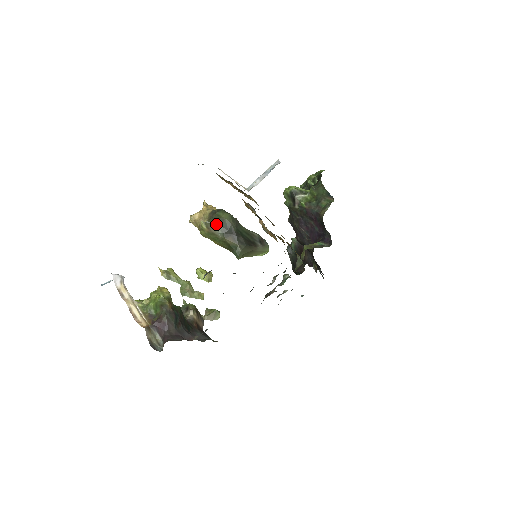
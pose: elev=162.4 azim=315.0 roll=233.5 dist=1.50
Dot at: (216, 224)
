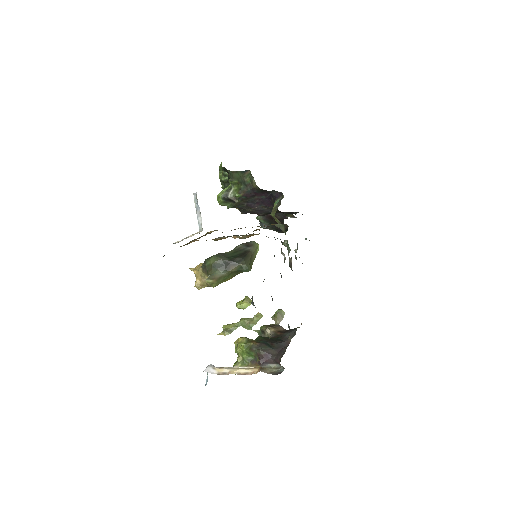
Dot at: (214, 271)
